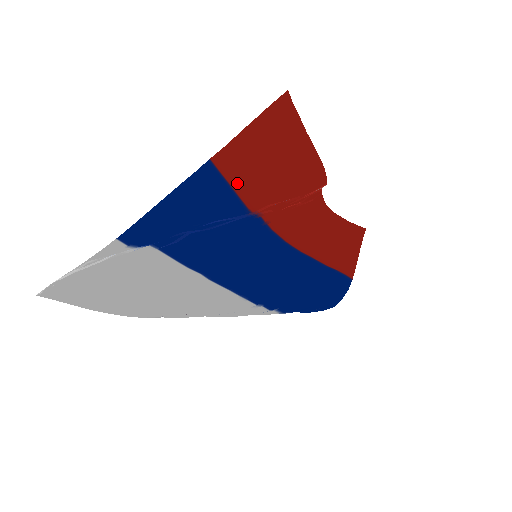
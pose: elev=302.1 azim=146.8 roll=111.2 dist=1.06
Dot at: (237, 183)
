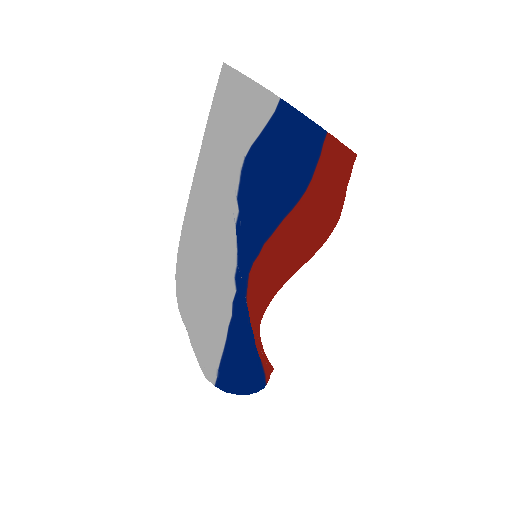
Dot at: (321, 163)
